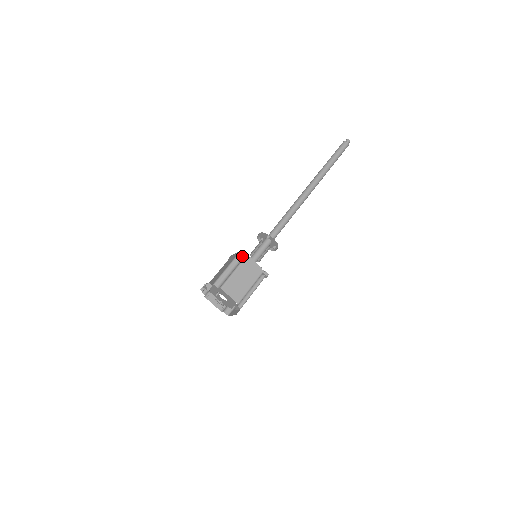
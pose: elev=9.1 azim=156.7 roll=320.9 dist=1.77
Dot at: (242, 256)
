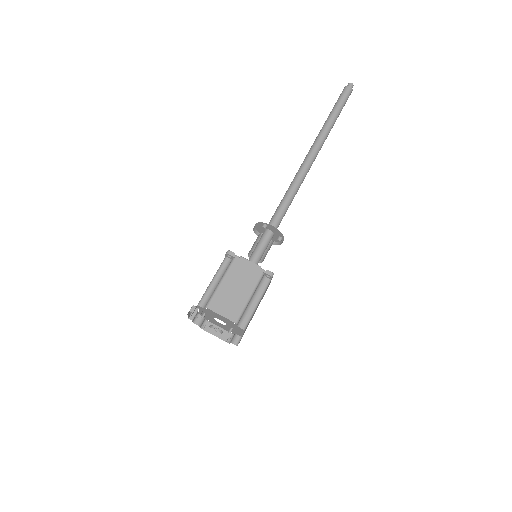
Dot at: (230, 258)
